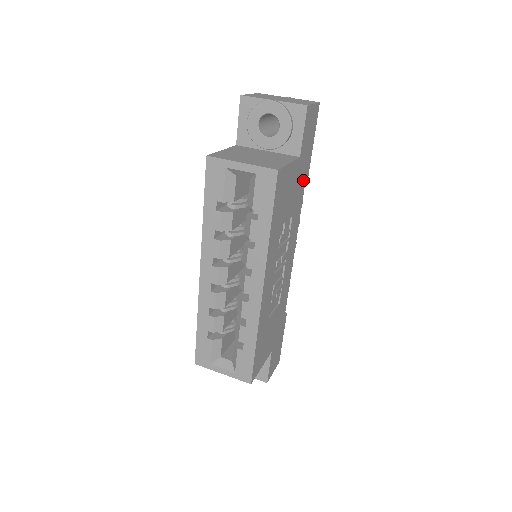
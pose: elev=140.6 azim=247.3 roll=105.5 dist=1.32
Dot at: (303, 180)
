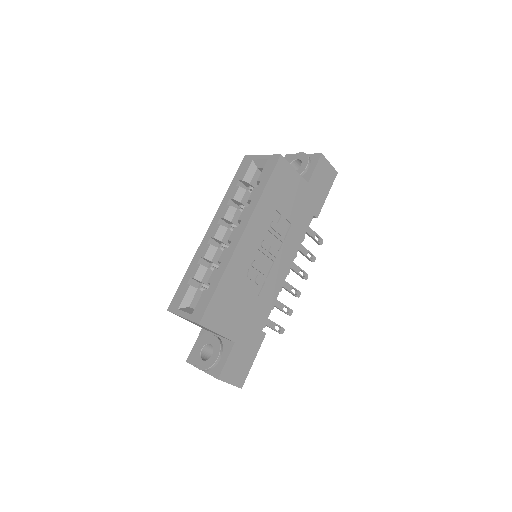
Dot at: (310, 212)
